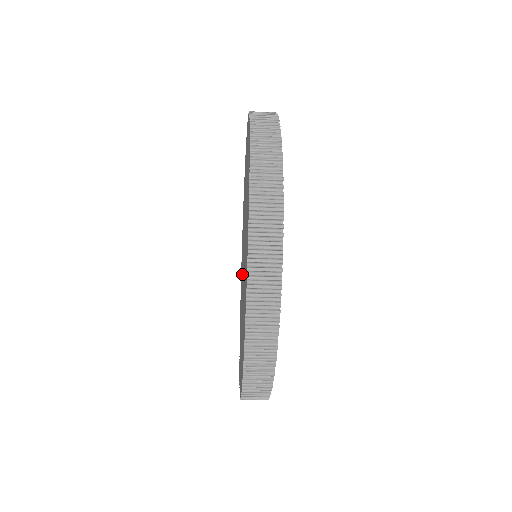
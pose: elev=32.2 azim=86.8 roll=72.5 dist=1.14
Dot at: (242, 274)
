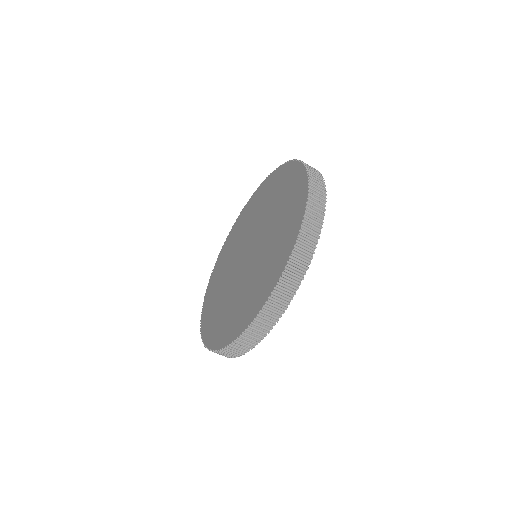
Dot at: (234, 279)
